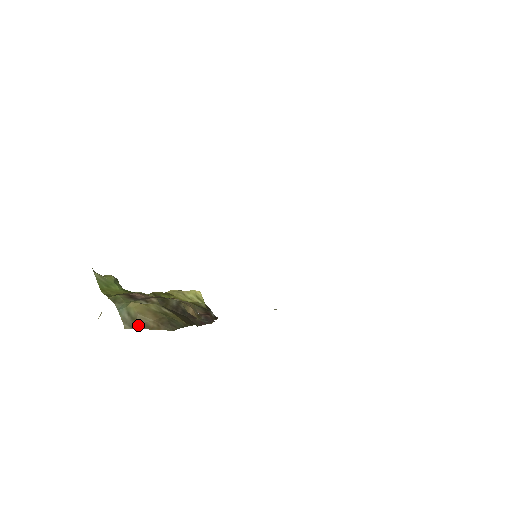
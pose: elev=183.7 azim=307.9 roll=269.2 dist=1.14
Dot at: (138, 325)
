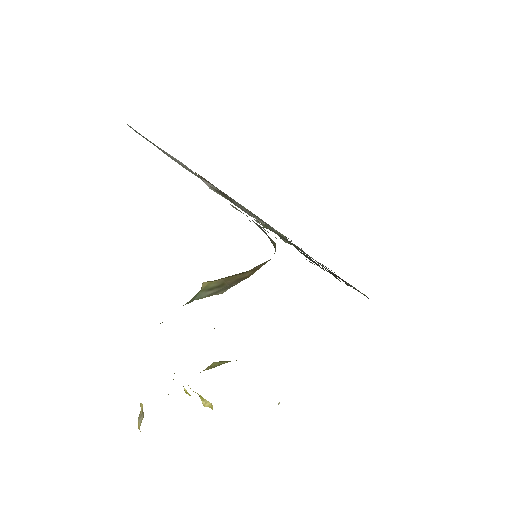
Dot at: (233, 283)
